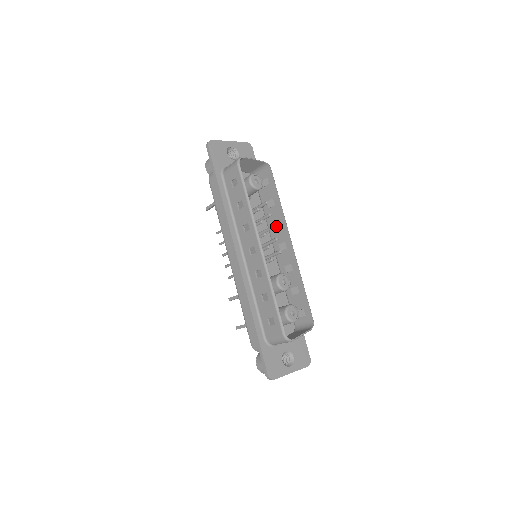
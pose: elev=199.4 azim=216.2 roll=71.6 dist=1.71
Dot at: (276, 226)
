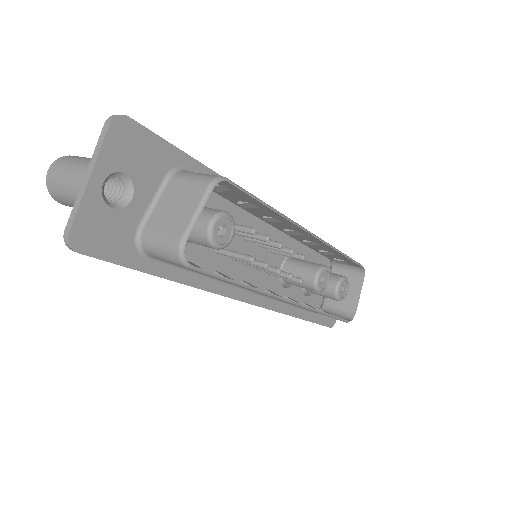
Dot at: occluded
